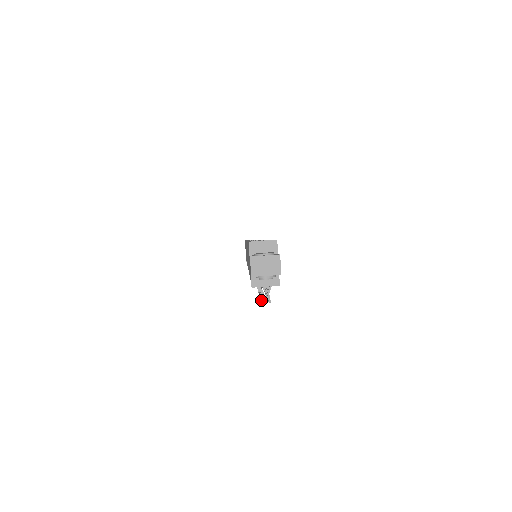
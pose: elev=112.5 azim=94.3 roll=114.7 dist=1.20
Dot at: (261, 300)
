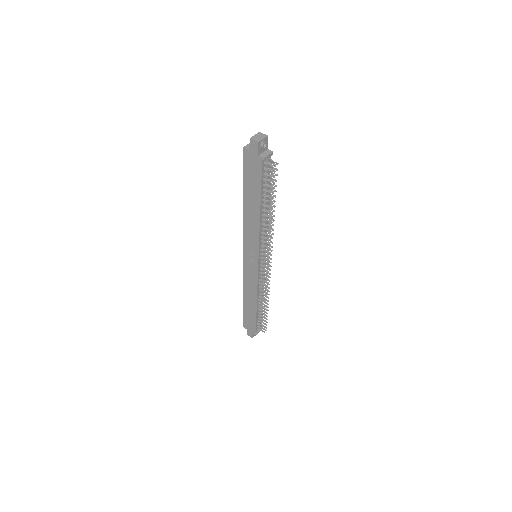
Dot at: (274, 171)
